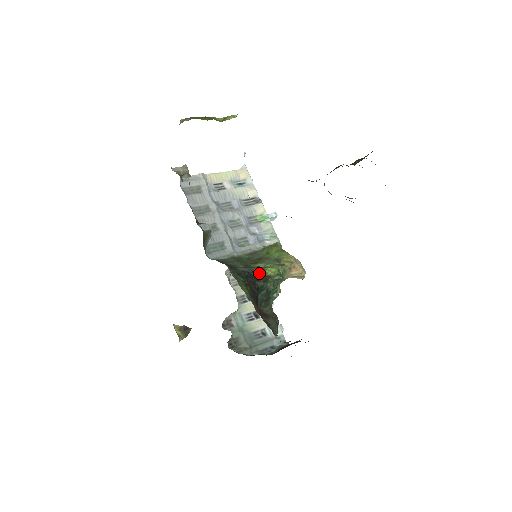
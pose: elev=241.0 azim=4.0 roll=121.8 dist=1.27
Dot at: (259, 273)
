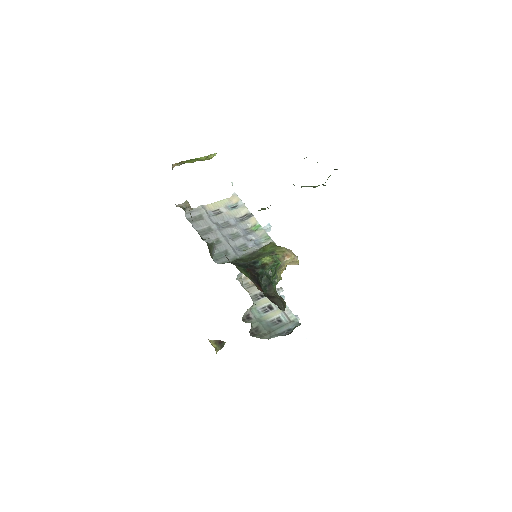
Dot at: (257, 263)
